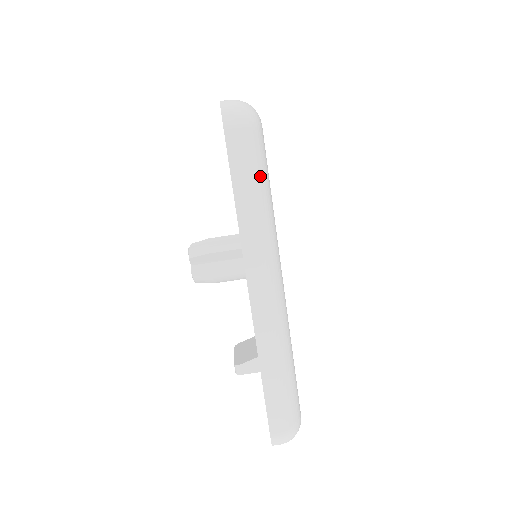
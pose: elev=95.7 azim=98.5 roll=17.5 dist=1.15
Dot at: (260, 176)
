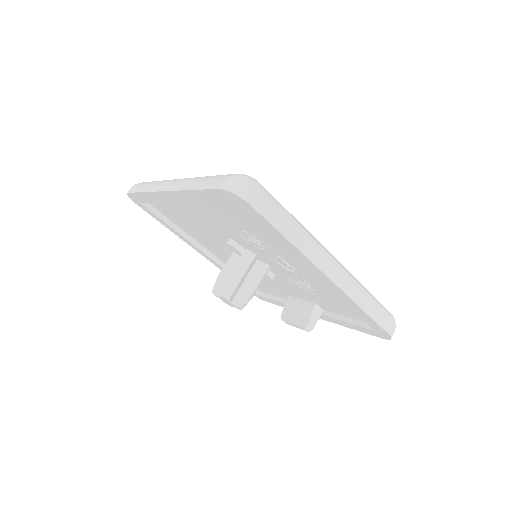
Dot at: (284, 210)
